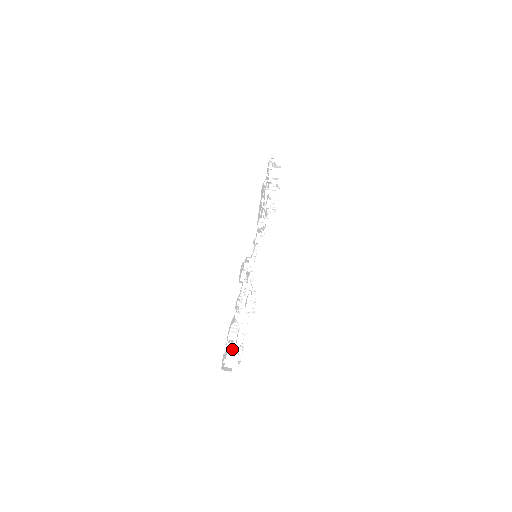
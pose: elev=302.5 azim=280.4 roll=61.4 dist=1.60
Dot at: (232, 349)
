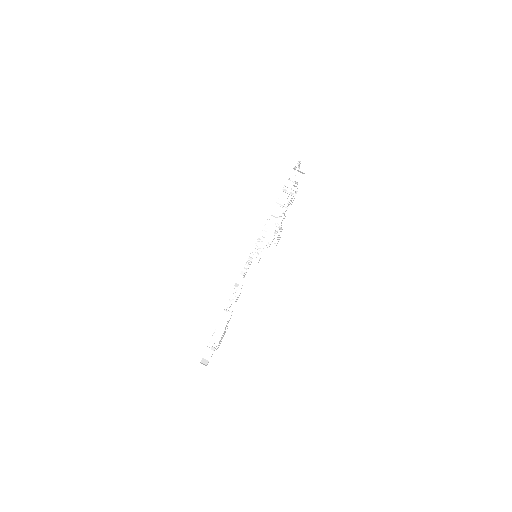
Dot at: (213, 348)
